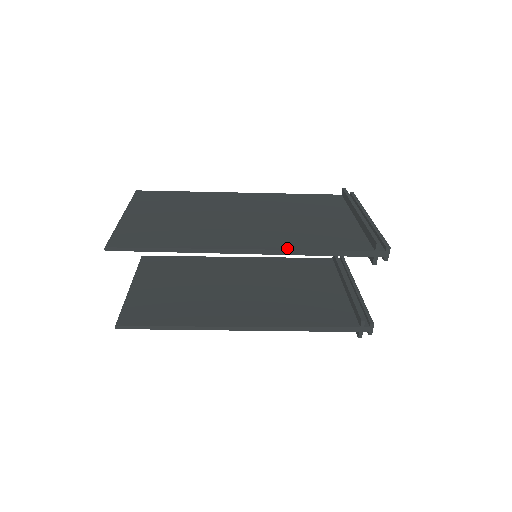
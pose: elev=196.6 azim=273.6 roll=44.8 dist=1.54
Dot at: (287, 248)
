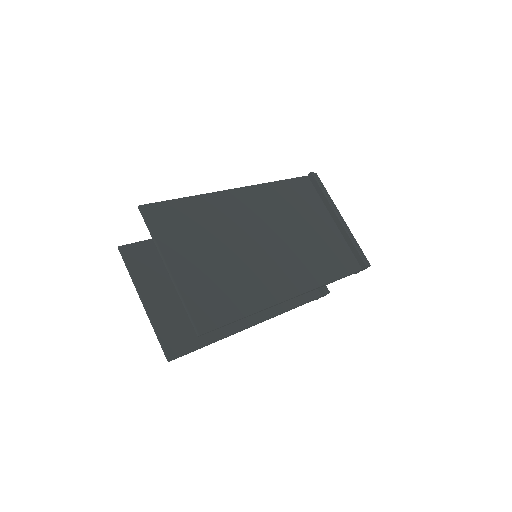
Dot at: (318, 285)
